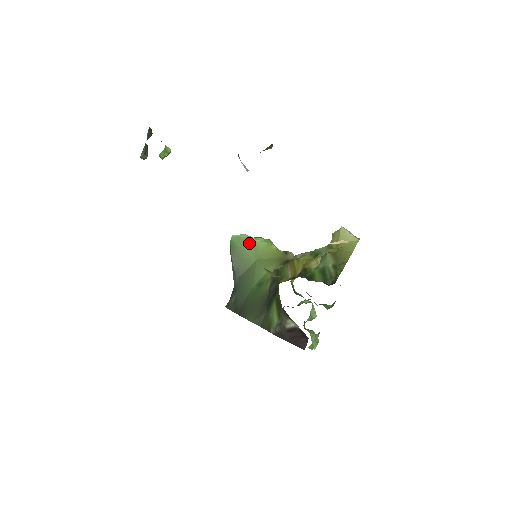
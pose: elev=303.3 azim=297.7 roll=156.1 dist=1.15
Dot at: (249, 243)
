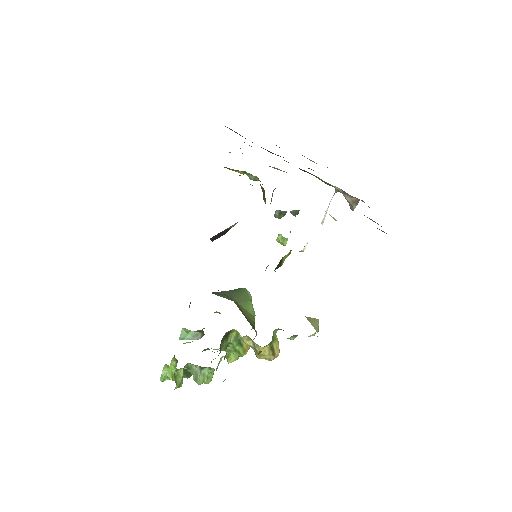
Dot at: (247, 299)
